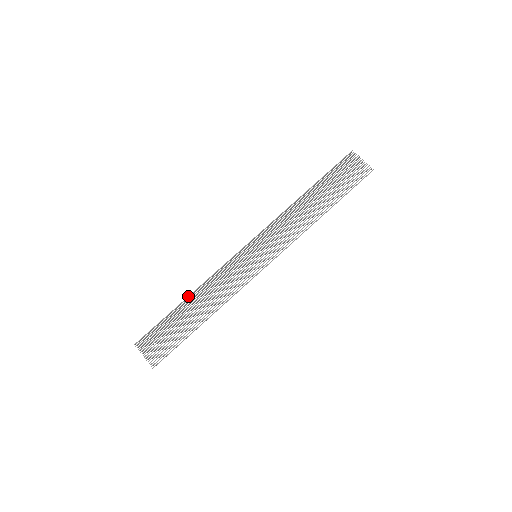
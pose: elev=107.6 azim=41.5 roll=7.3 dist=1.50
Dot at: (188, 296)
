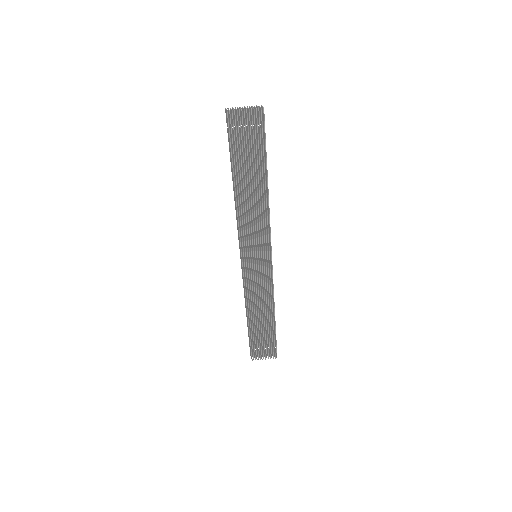
Dot at: (247, 317)
